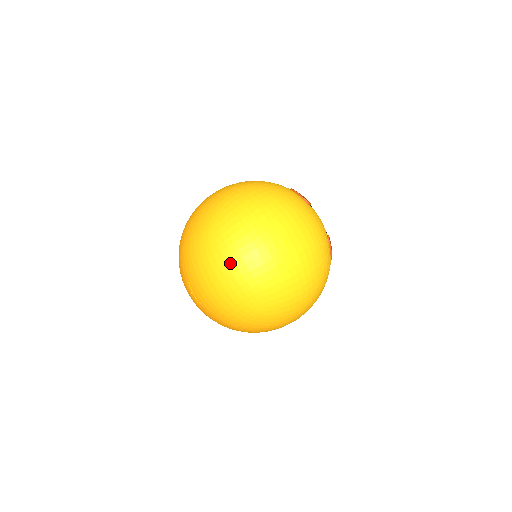
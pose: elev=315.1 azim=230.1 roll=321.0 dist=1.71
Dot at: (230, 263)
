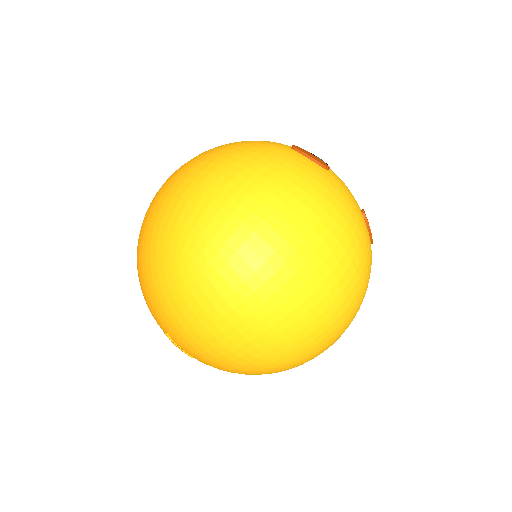
Dot at: (227, 313)
